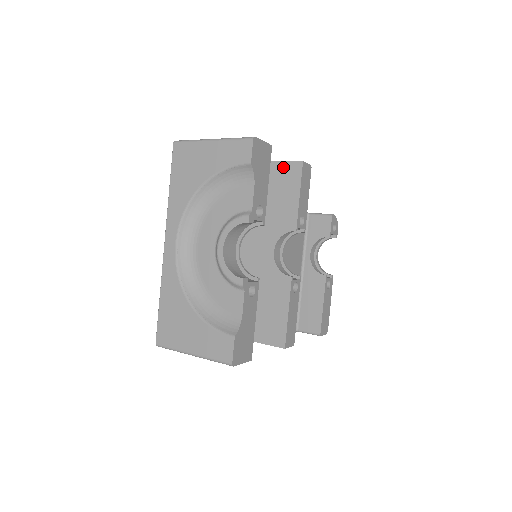
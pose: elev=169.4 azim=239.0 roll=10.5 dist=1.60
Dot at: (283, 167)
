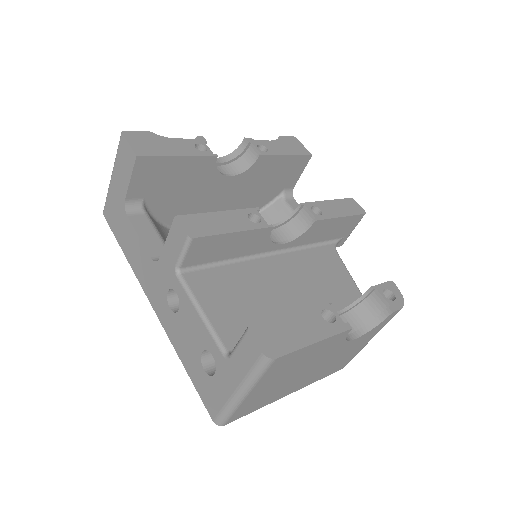
Dot at: occluded
